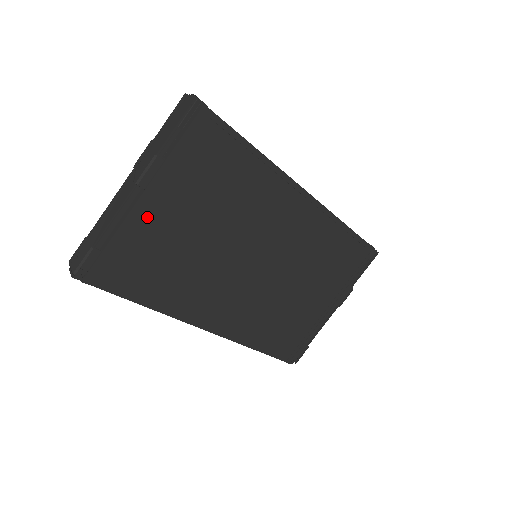
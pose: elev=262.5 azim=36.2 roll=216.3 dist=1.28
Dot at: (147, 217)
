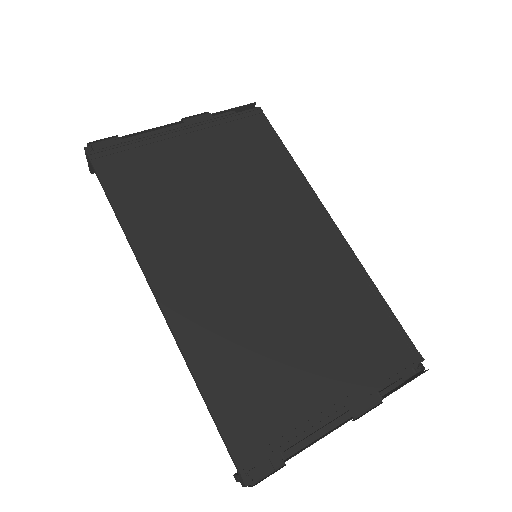
Dot at: (174, 145)
